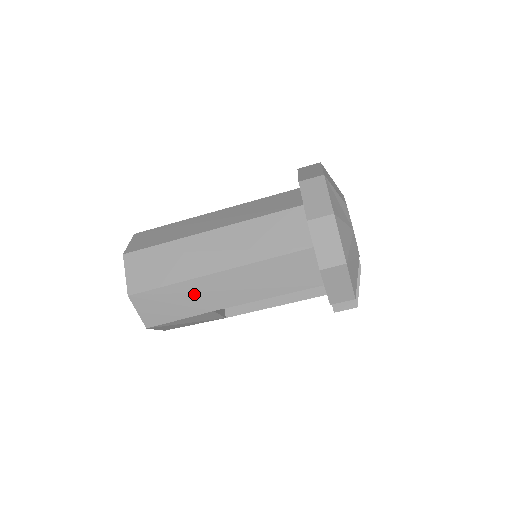
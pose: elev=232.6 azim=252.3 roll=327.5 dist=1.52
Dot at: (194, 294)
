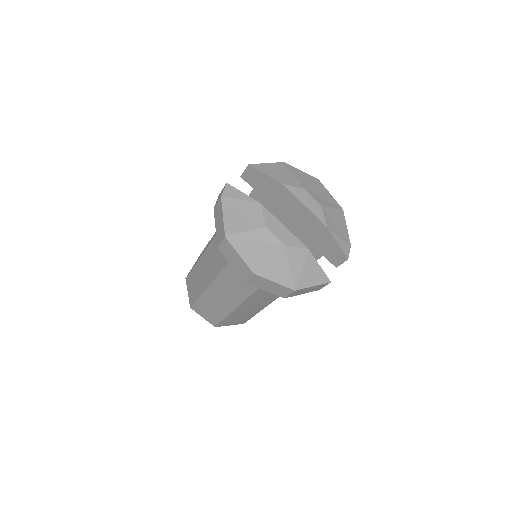
Dot at: (242, 313)
